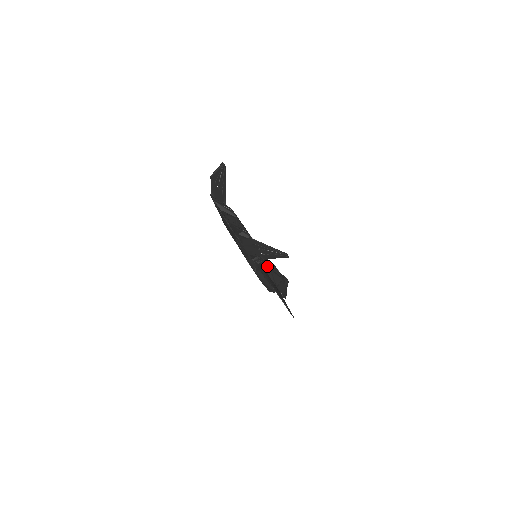
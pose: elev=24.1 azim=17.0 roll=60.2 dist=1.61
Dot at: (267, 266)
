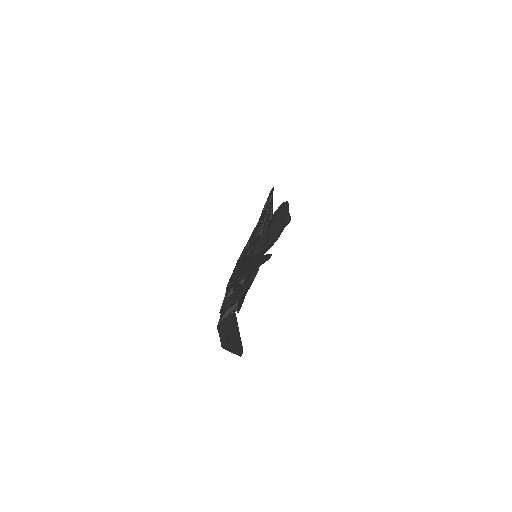
Dot at: occluded
